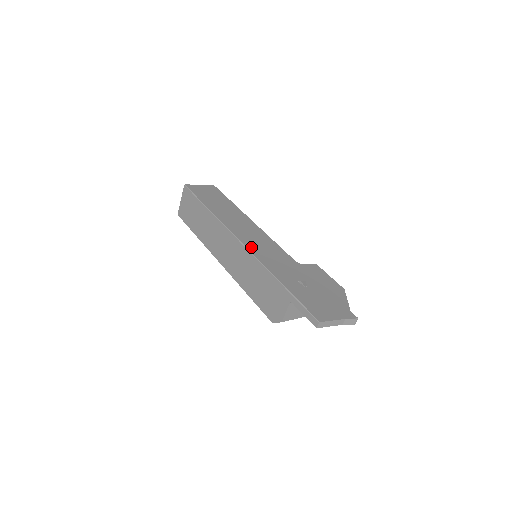
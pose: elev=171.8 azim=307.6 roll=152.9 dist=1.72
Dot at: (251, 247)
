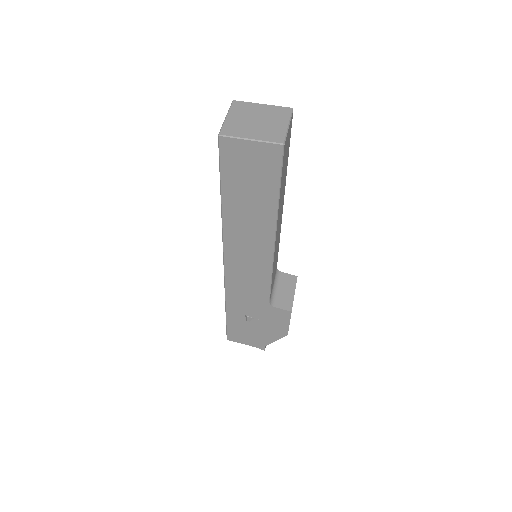
Dot at: (230, 275)
